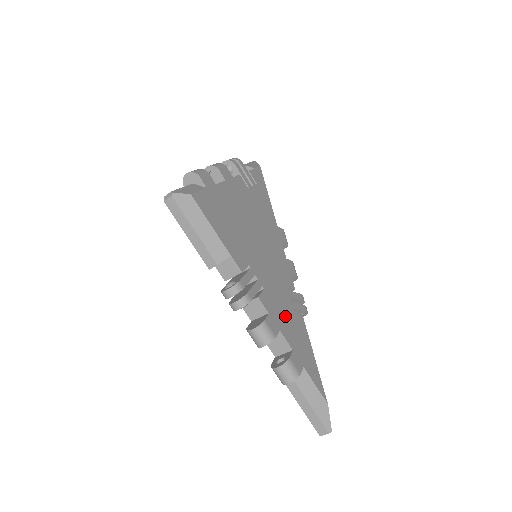
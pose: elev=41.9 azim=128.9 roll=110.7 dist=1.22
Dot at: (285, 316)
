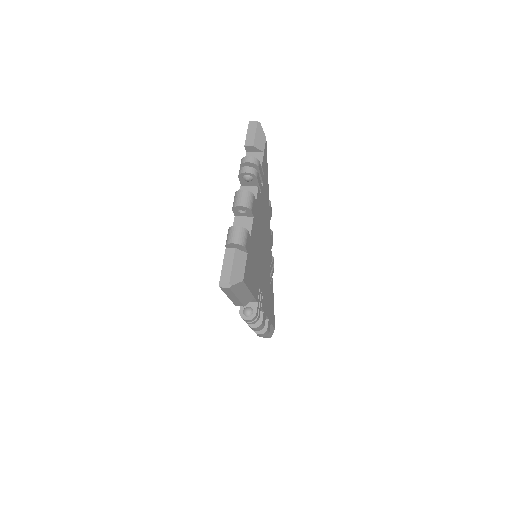
Dot at: (268, 298)
